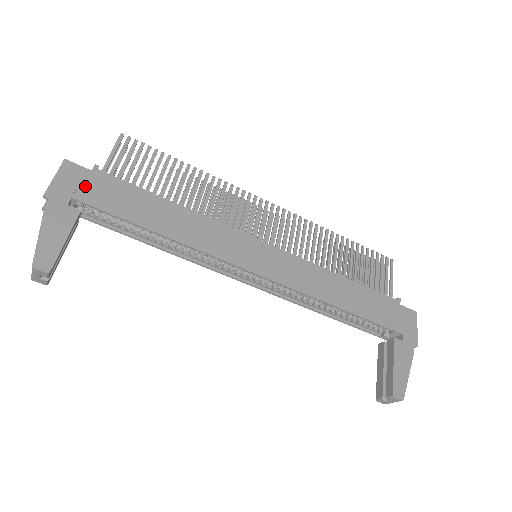
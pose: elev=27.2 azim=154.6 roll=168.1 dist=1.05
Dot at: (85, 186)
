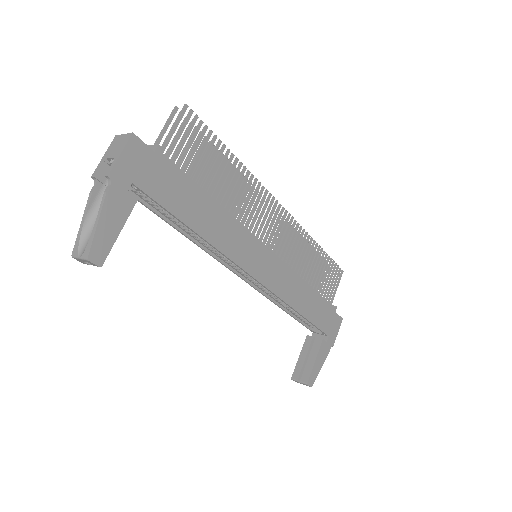
Dot at: (146, 170)
